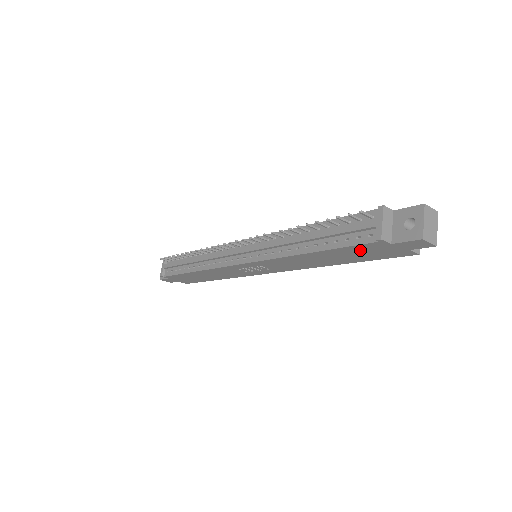
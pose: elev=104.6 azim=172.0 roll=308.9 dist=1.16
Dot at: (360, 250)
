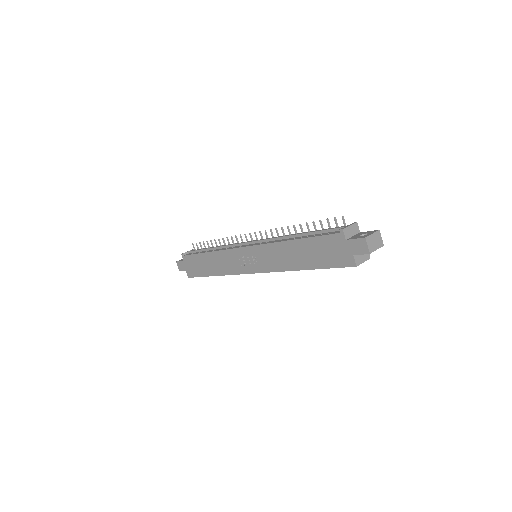
Dot at: (325, 245)
